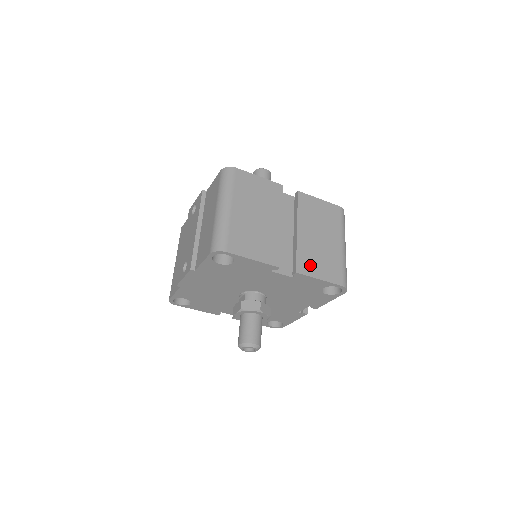
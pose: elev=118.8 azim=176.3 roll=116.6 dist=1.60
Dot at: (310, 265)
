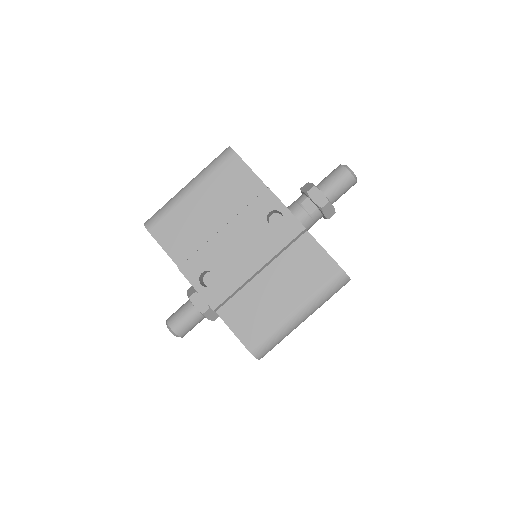
Dot at: occluded
